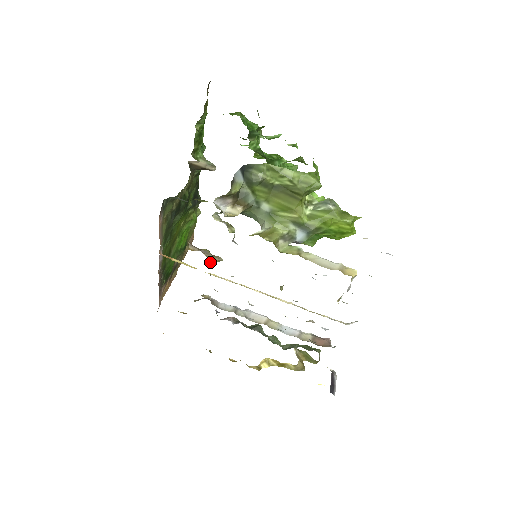
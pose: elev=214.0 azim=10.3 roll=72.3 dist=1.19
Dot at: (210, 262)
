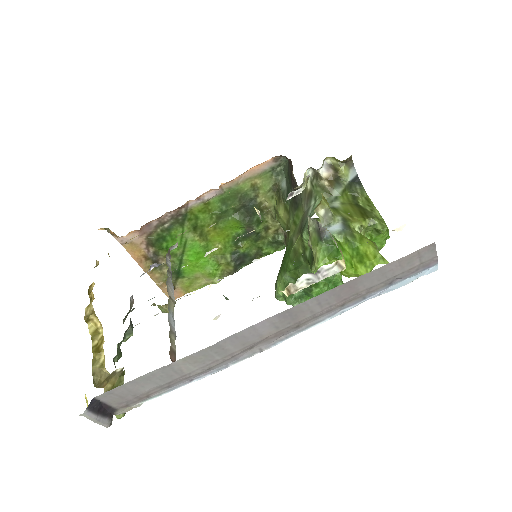
Dot at: (165, 306)
